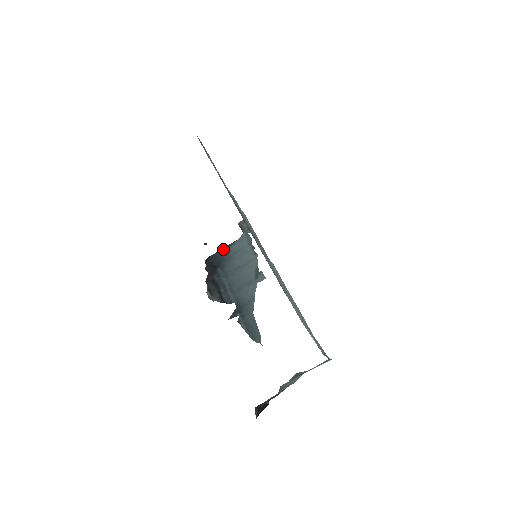
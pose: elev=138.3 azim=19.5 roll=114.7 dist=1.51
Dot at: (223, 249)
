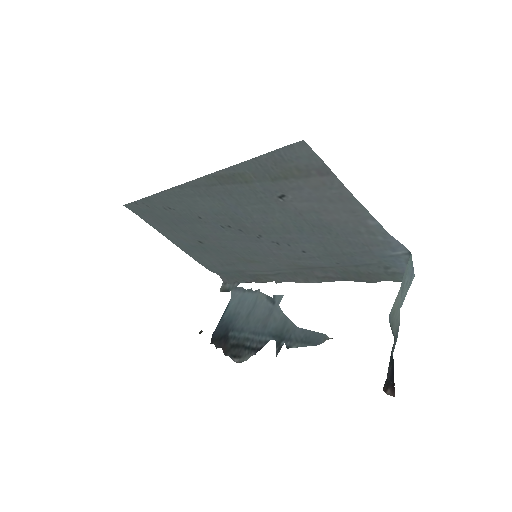
Dot at: (221, 317)
